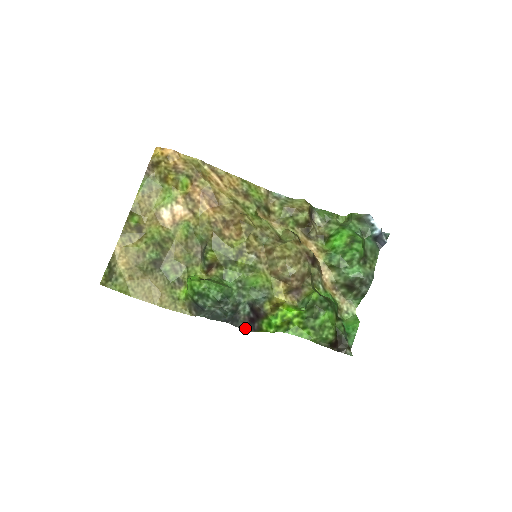
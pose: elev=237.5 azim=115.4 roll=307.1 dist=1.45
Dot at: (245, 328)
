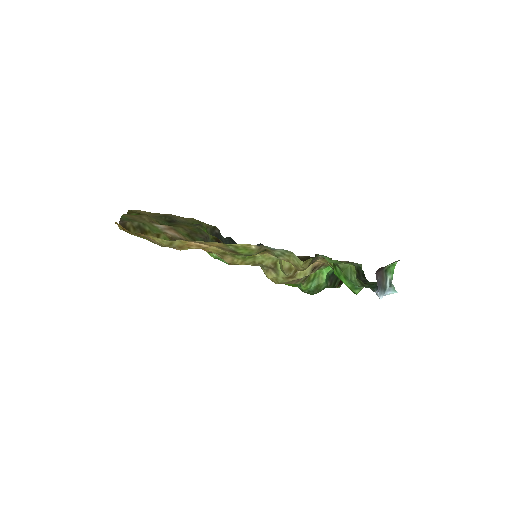
Dot at: (261, 244)
